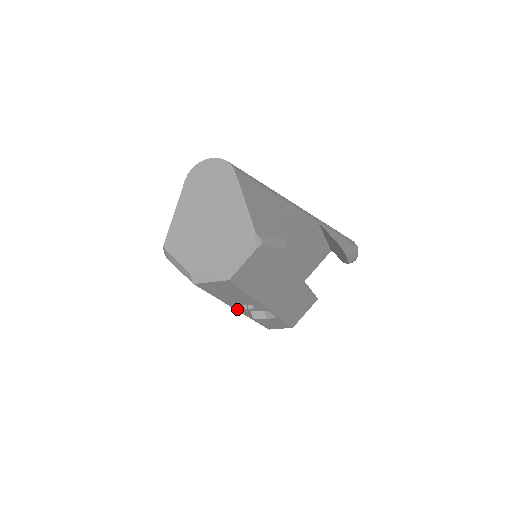
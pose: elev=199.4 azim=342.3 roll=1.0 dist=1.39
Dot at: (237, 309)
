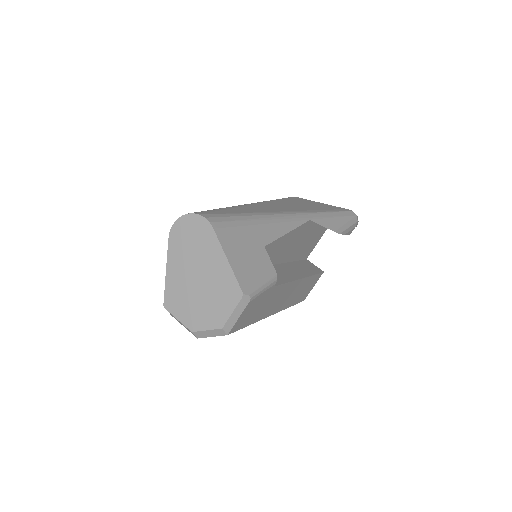
Dot at: occluded
